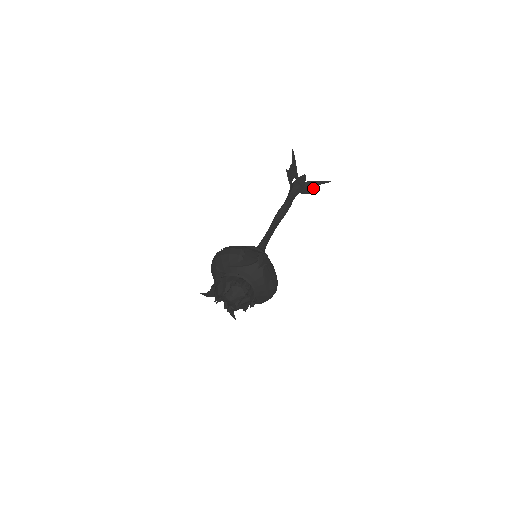
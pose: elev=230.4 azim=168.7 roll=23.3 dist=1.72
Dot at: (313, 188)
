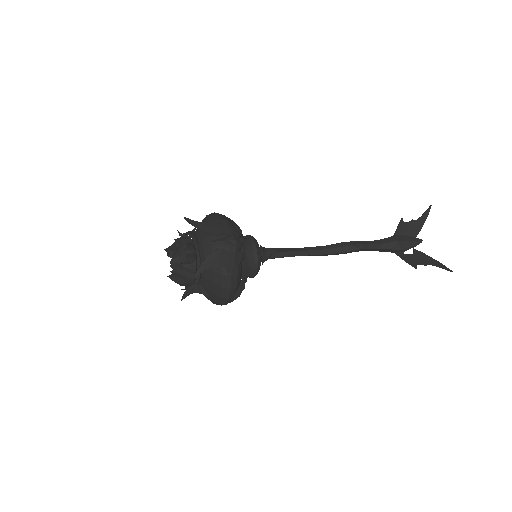
Dot at: (421, 262)
